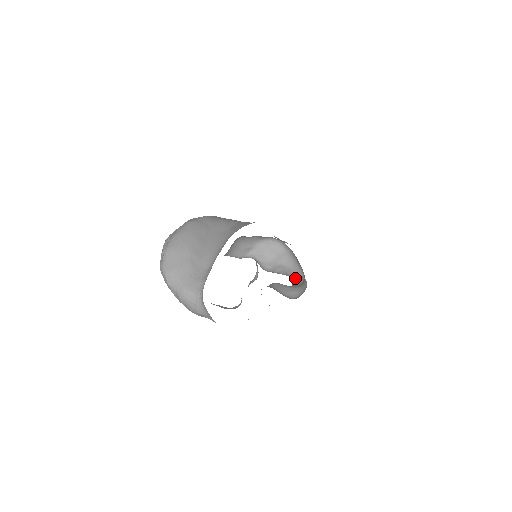
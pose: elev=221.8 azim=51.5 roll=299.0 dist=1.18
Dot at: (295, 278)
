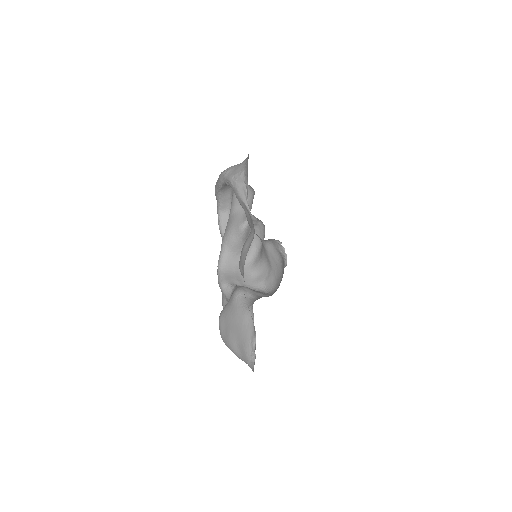
Dot at: occluded
